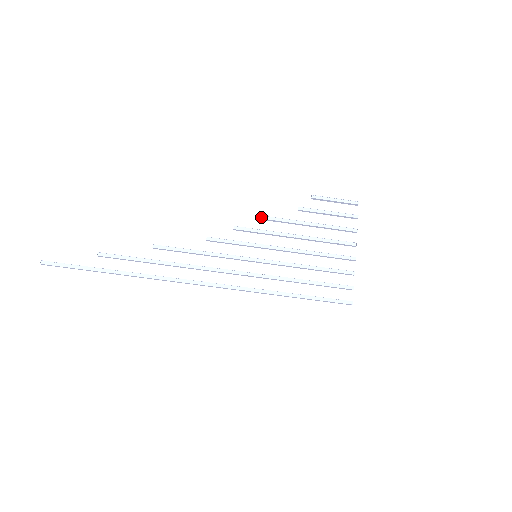
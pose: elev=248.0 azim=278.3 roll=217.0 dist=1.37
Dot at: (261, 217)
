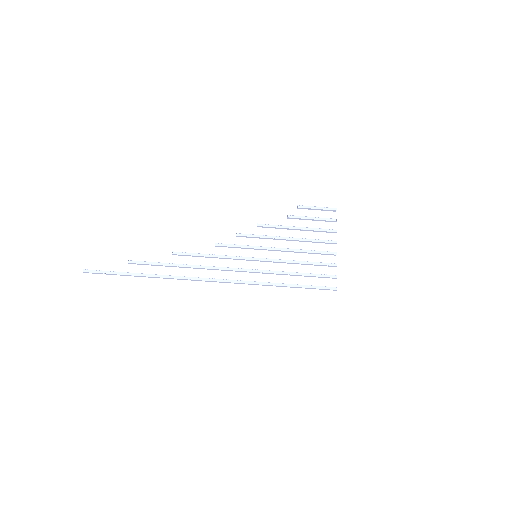
Dot at: (258, 225)
